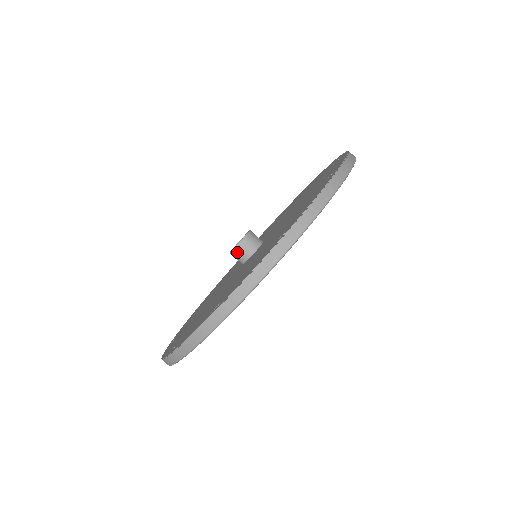
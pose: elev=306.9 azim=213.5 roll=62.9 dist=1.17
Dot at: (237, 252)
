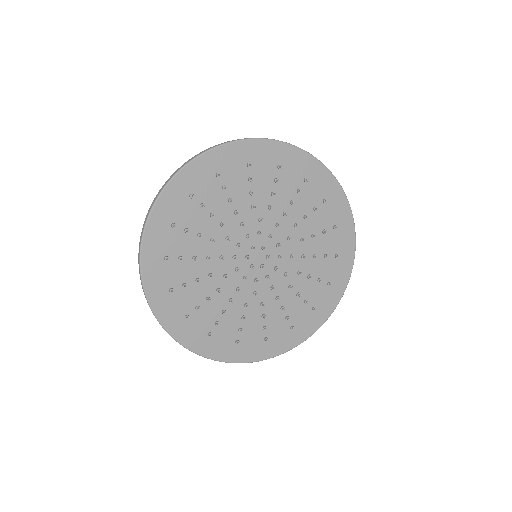
Dot at: occluded
